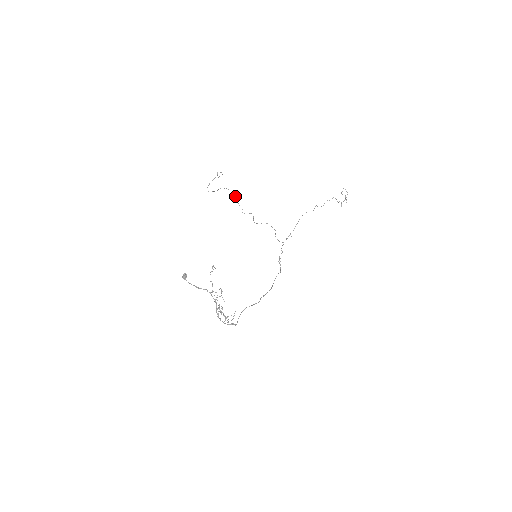
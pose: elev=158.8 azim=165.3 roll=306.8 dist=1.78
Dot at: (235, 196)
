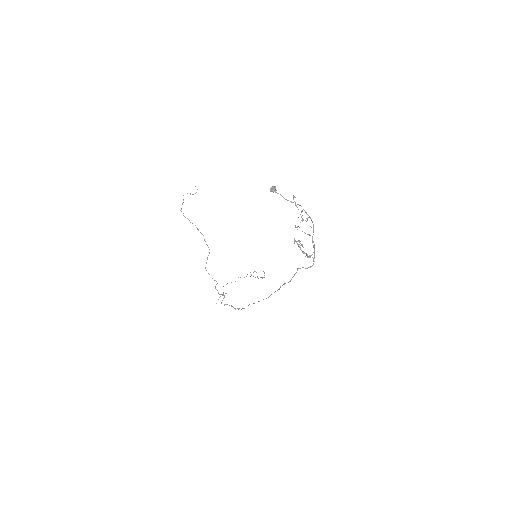
Dot at: occluded
